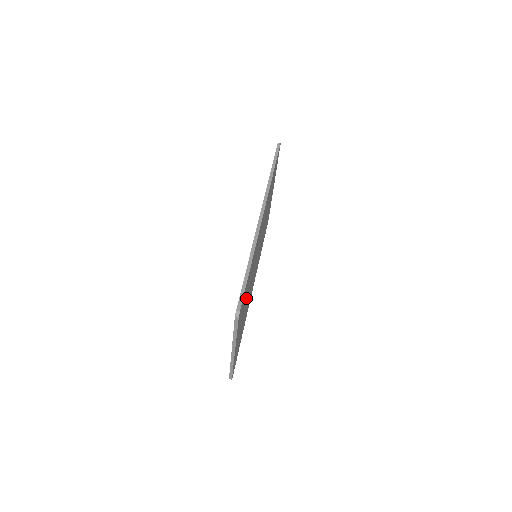
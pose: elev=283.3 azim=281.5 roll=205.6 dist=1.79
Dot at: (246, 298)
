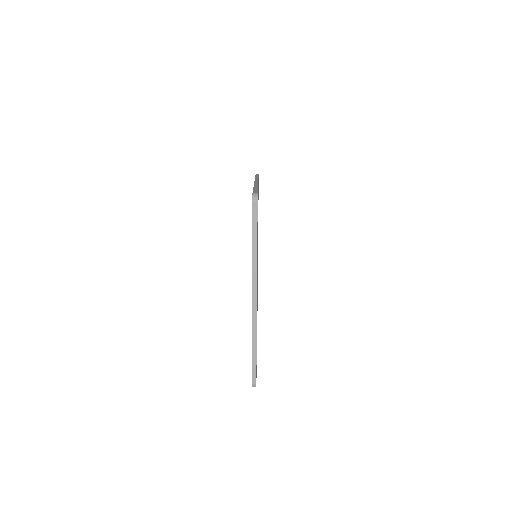
Dot at: occluded
